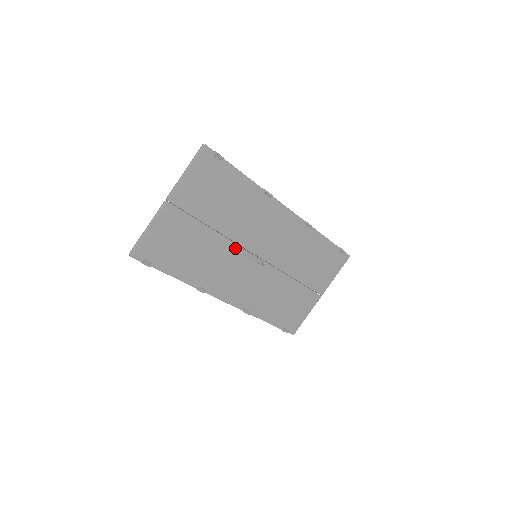
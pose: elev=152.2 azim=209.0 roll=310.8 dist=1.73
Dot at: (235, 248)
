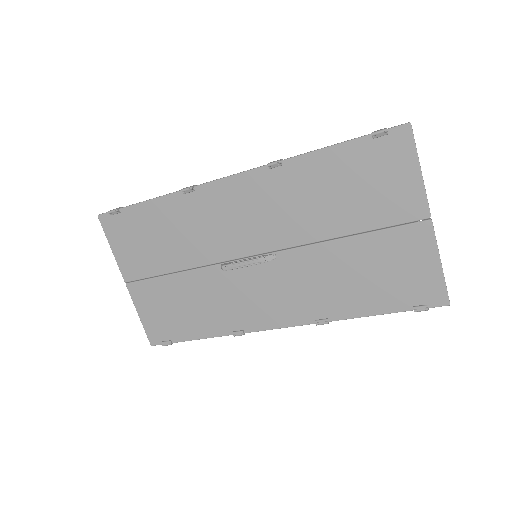
Dot at: (222, 269)
